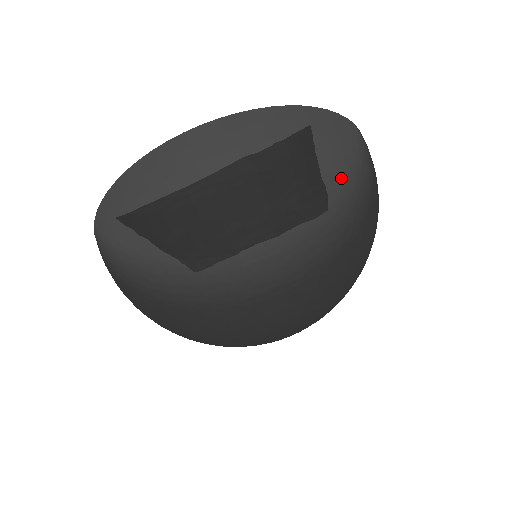
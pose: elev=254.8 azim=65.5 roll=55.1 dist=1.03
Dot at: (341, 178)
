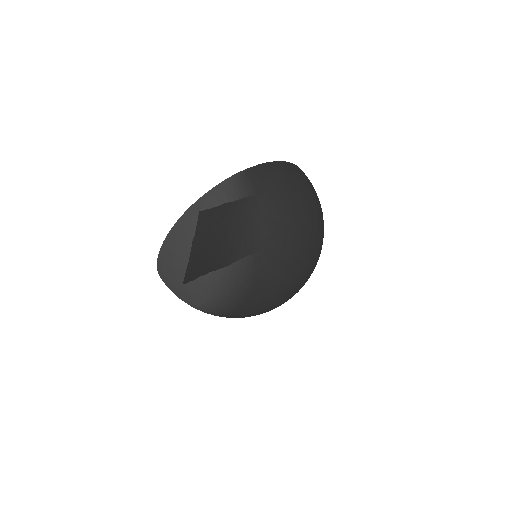
Dot at: (224, 236)
